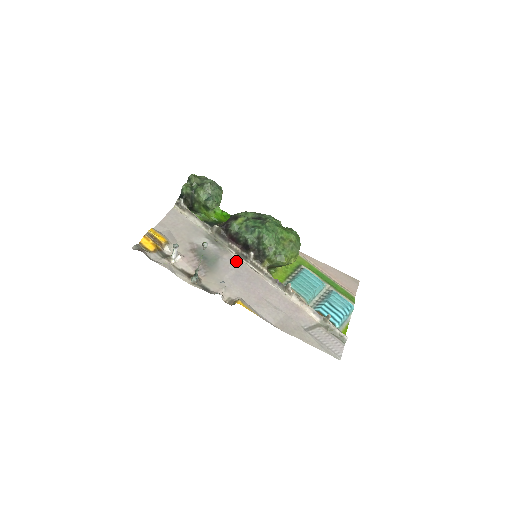
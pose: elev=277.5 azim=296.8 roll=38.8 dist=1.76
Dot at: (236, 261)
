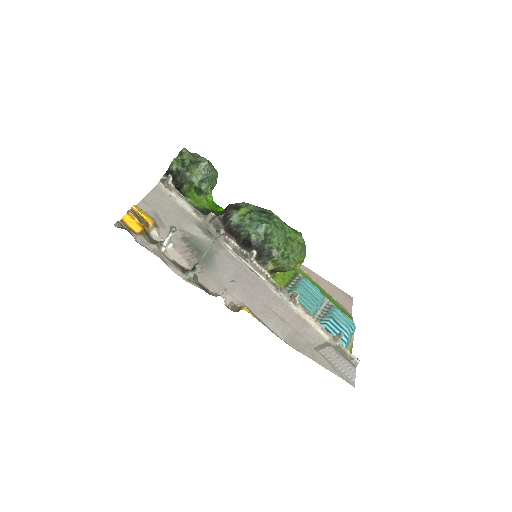
Dot at: (234, 259)
